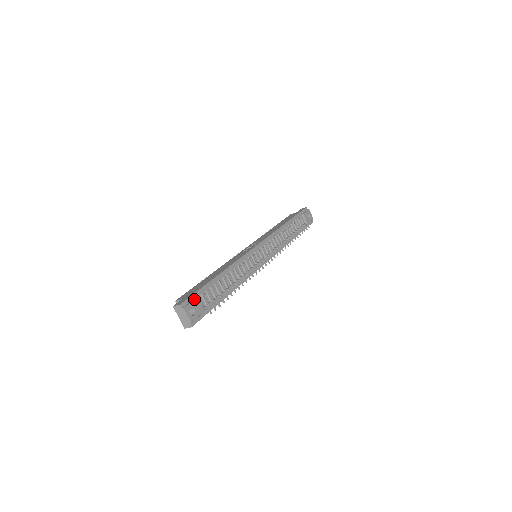
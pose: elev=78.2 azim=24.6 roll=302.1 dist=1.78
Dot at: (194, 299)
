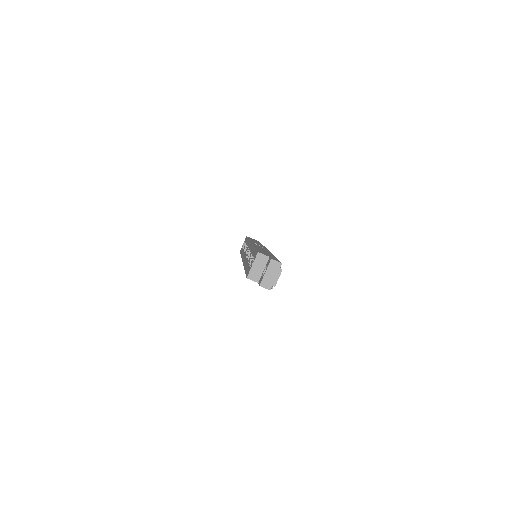
Dot at: occluded
